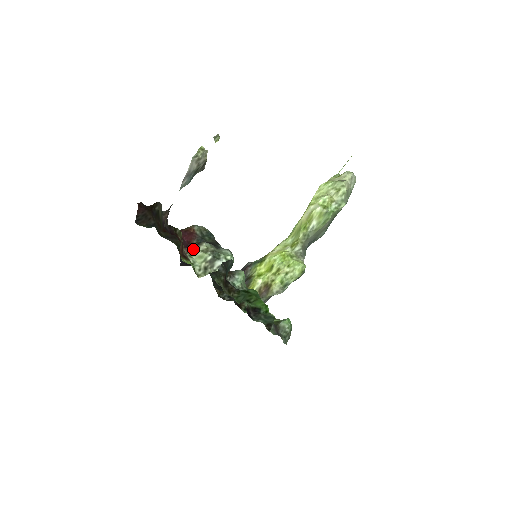
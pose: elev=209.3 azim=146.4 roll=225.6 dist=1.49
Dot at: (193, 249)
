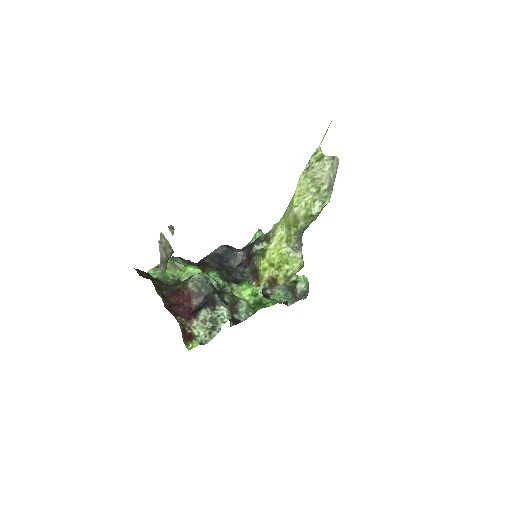
Dot at: (194, 320)
